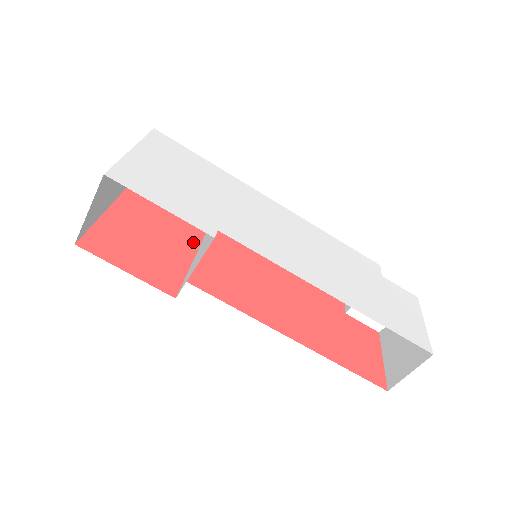
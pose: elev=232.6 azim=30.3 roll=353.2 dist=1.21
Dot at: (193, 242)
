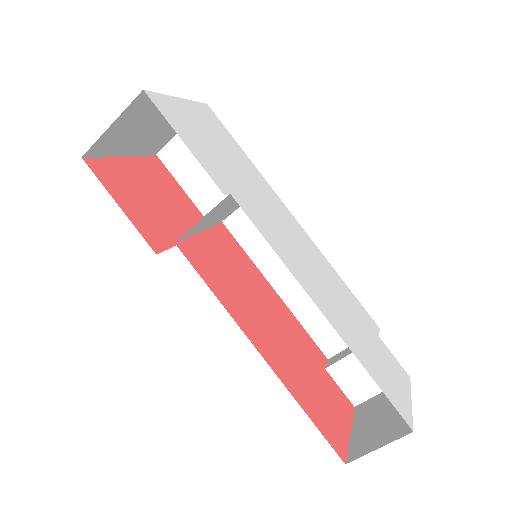
Dot at: occluded
